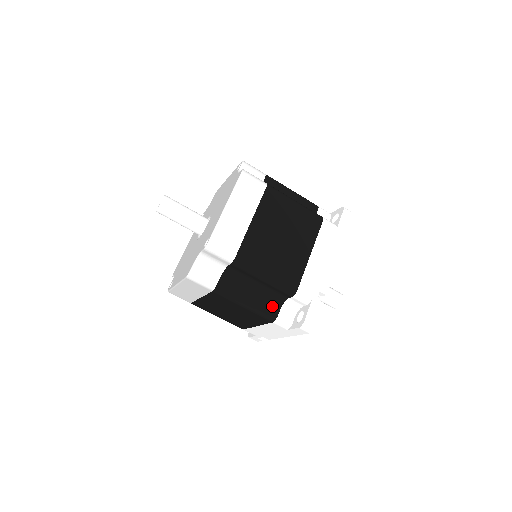
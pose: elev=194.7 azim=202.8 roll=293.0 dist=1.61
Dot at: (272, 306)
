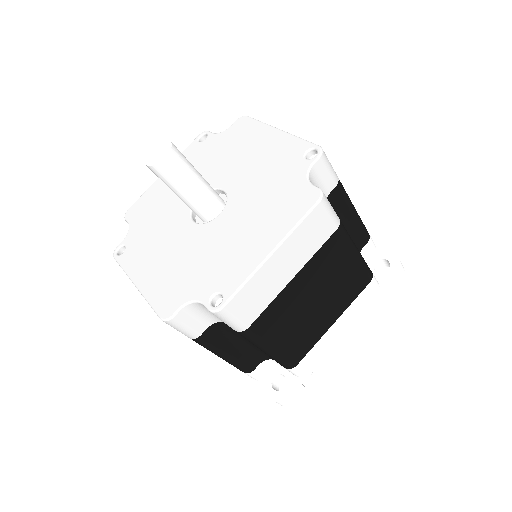
Dot at: (253, 360)
